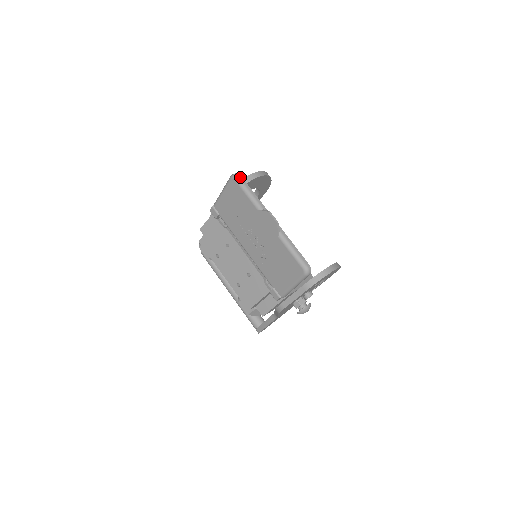
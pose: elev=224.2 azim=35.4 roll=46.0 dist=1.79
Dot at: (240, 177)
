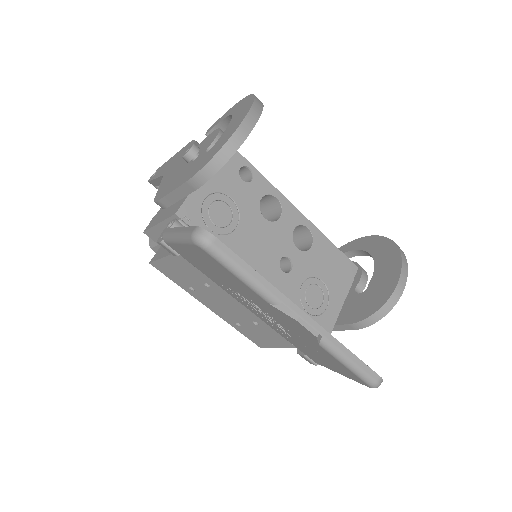
Dot at: (216, 243)
